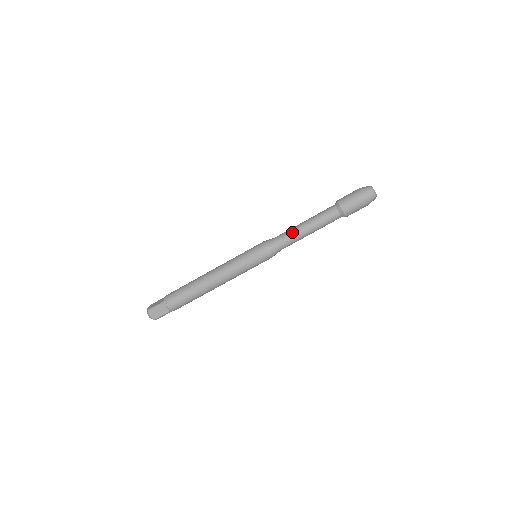
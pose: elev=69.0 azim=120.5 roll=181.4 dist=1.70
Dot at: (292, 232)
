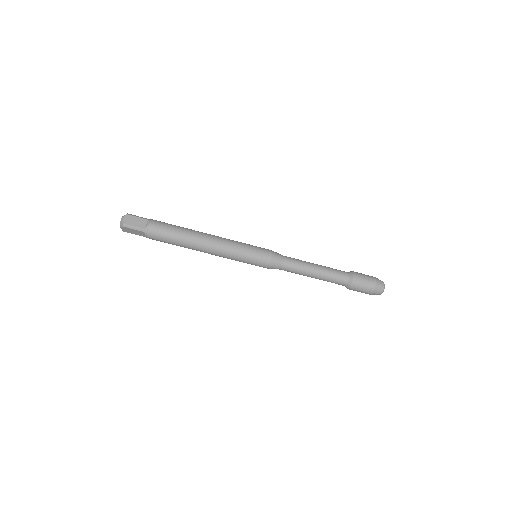
Dot at: (300, 269)
